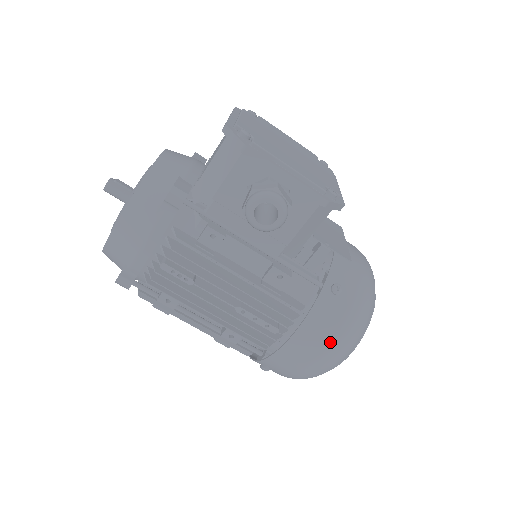
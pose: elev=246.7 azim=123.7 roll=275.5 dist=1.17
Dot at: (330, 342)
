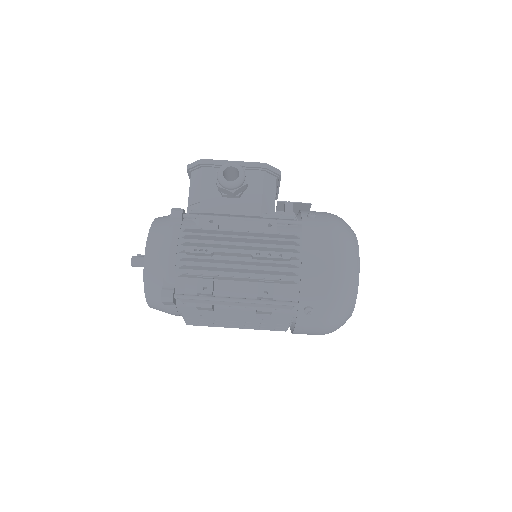
Dot at: (331, 243)
